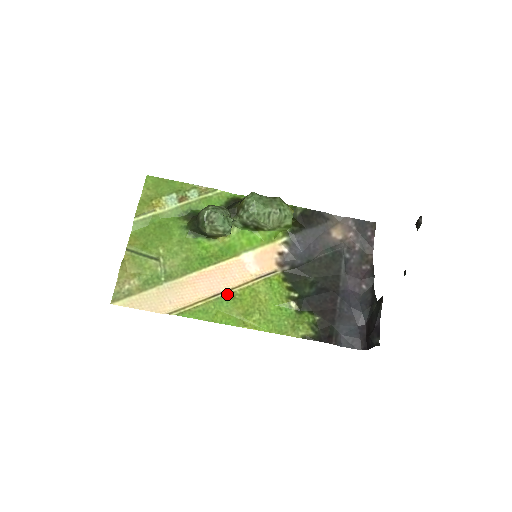
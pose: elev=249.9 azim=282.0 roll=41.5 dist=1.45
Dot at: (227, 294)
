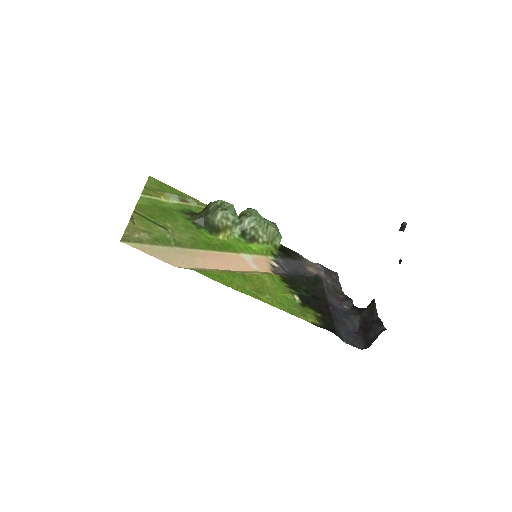
Dot at: (237, 272)
